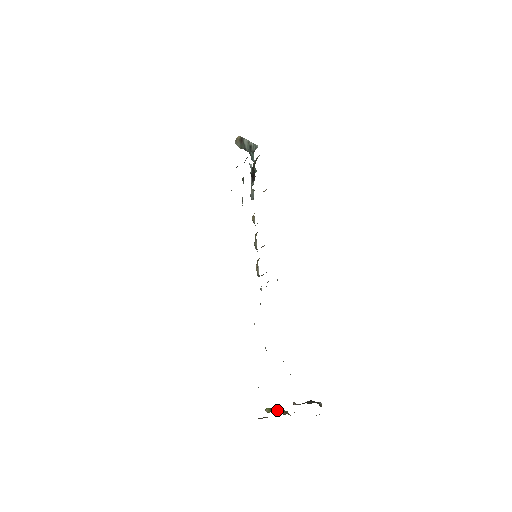
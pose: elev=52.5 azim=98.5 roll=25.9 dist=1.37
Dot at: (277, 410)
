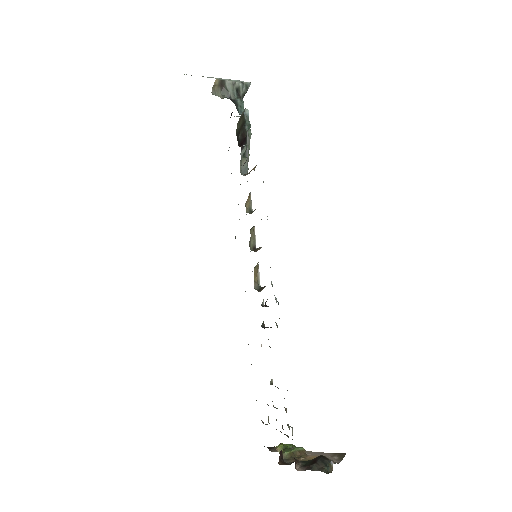
Dot at: (289, 452)
